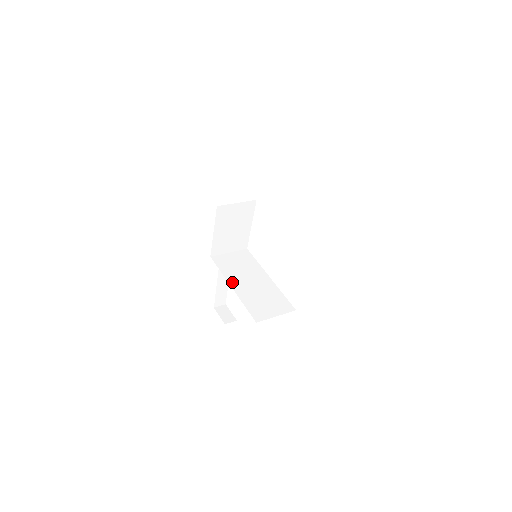
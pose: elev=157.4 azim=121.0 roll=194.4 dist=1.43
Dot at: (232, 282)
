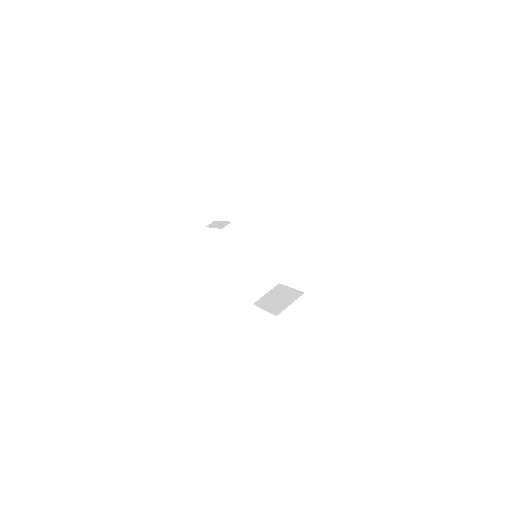
Dot at: (233, 267)
